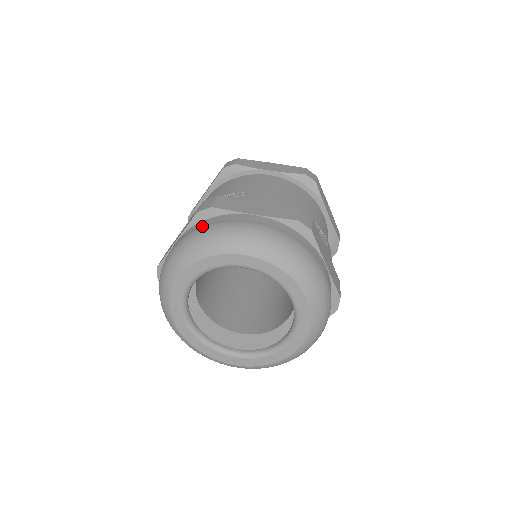
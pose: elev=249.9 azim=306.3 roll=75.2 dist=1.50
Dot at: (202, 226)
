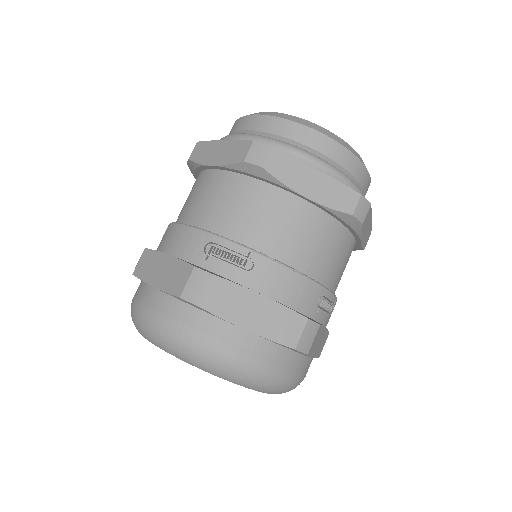
Dot at: (182, 321)
